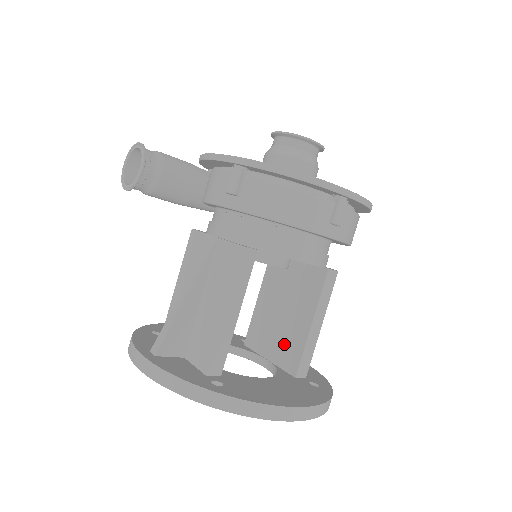
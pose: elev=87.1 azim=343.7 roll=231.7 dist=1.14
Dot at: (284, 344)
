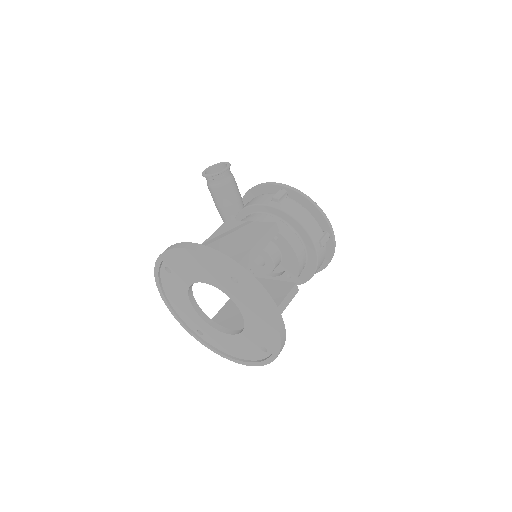
Dot at: occluded
